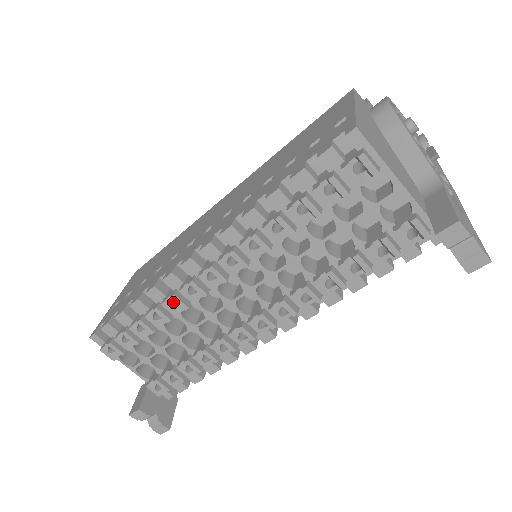
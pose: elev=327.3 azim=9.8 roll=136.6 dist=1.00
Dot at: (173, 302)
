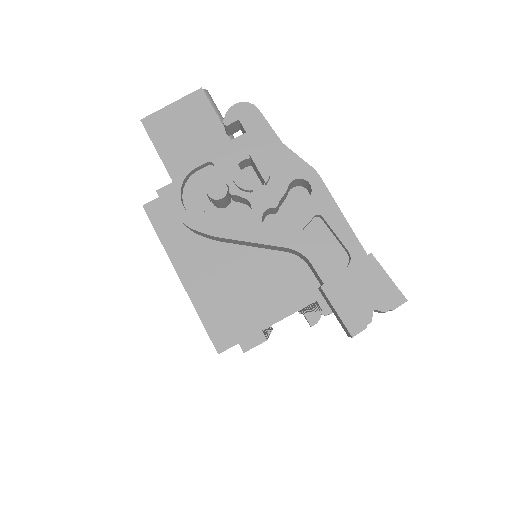
Dot at: occluded
